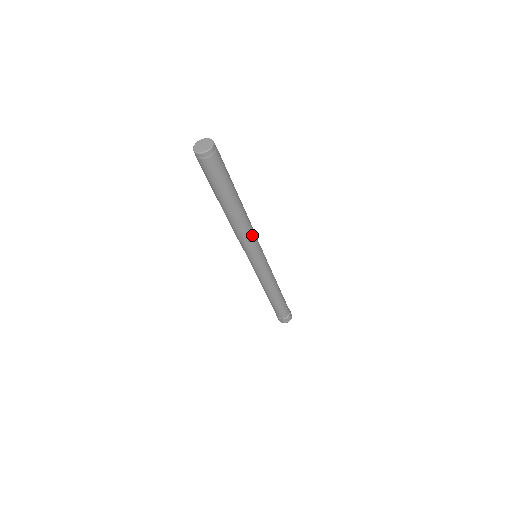
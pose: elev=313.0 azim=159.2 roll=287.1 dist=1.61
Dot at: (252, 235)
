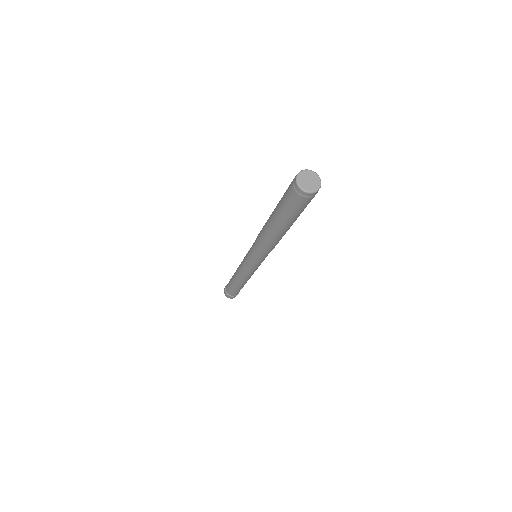
Dot at: occluded
